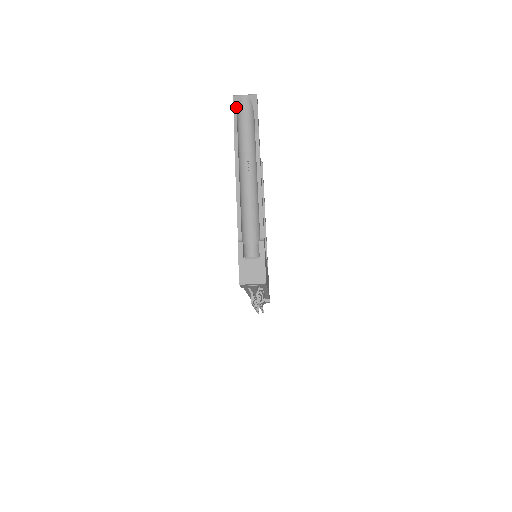
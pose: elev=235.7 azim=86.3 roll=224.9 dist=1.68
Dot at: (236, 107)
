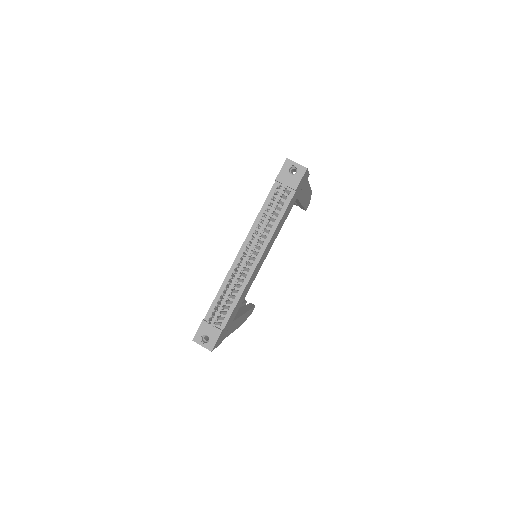
Dot at: occluded
